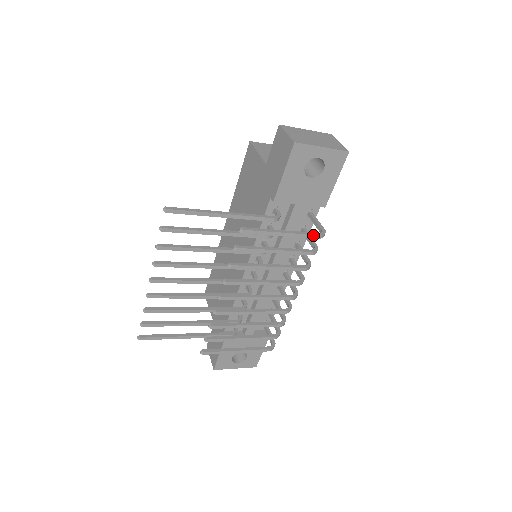
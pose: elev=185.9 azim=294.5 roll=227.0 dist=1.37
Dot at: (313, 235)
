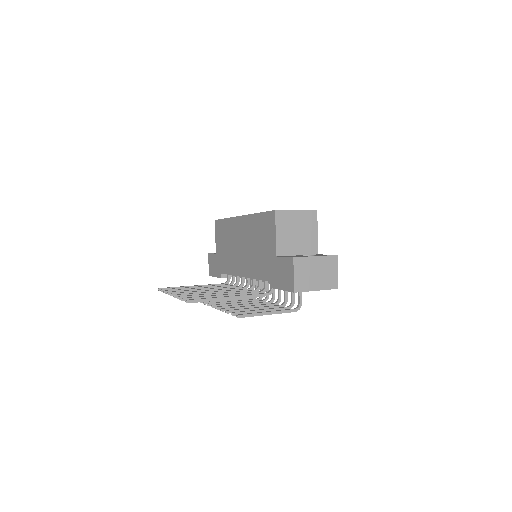
Dot at: (290, 312)
